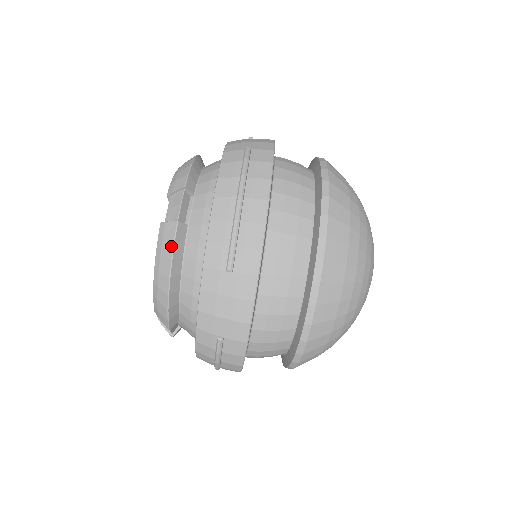
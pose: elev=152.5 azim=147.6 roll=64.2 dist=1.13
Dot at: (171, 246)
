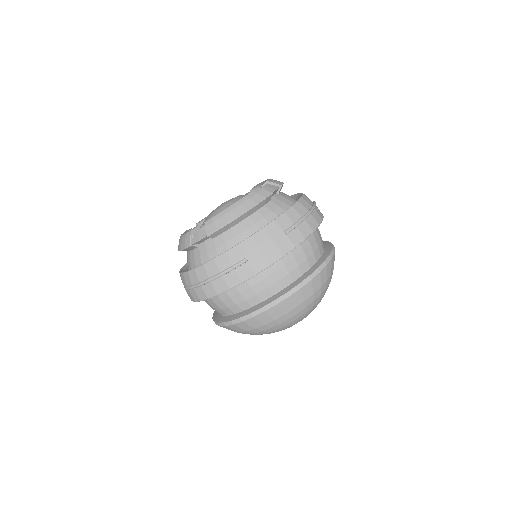
Dot at: (183, 247)
